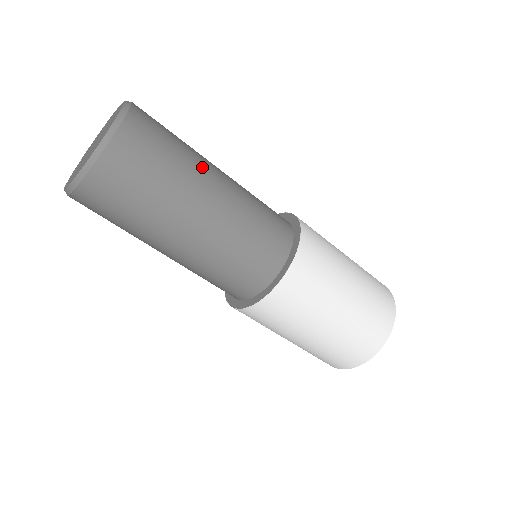
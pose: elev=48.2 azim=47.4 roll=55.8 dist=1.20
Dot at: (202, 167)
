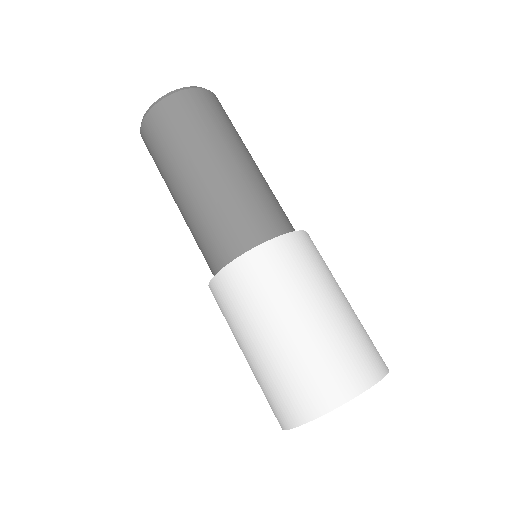
Dot at: (242, 145)
